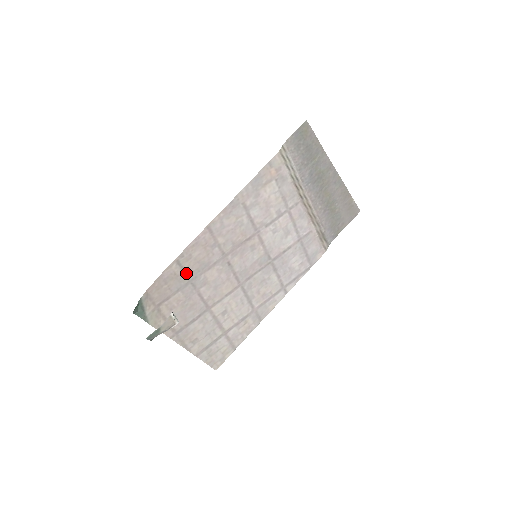
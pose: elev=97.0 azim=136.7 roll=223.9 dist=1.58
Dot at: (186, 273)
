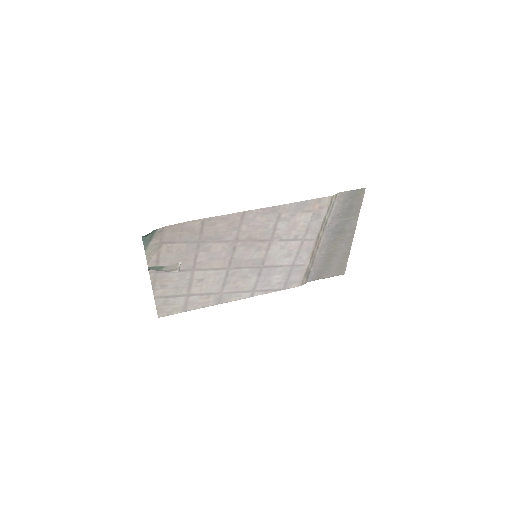
Dot at: (201, 234)
